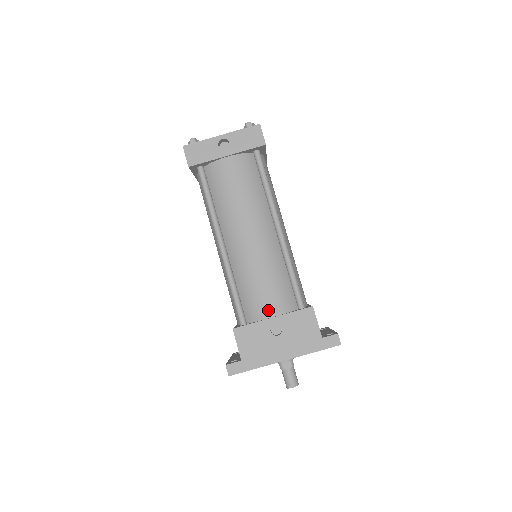
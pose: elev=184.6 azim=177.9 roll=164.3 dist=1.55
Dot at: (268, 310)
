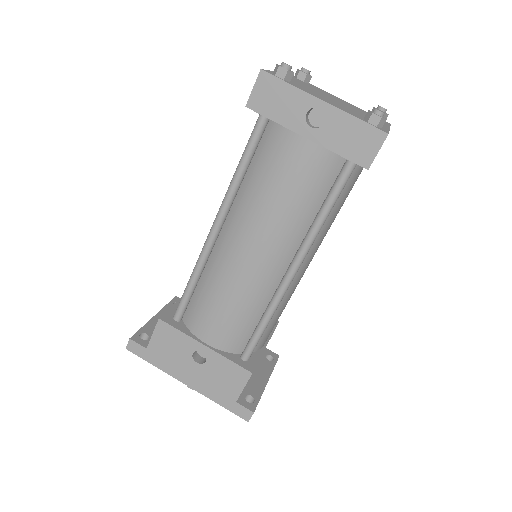
Dot at: (207, 334)
